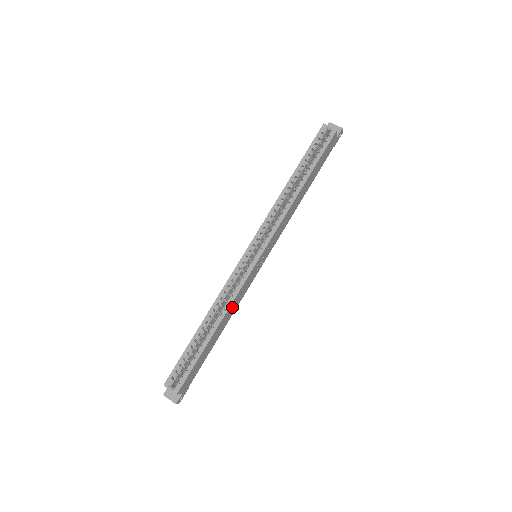
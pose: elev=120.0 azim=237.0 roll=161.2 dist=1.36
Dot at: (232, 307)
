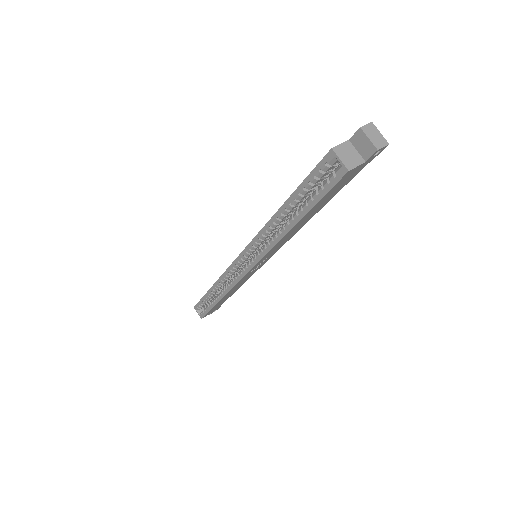
Dot at: (235, 287)
